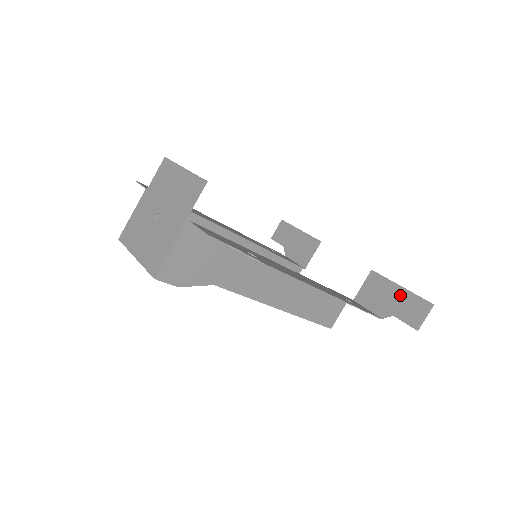
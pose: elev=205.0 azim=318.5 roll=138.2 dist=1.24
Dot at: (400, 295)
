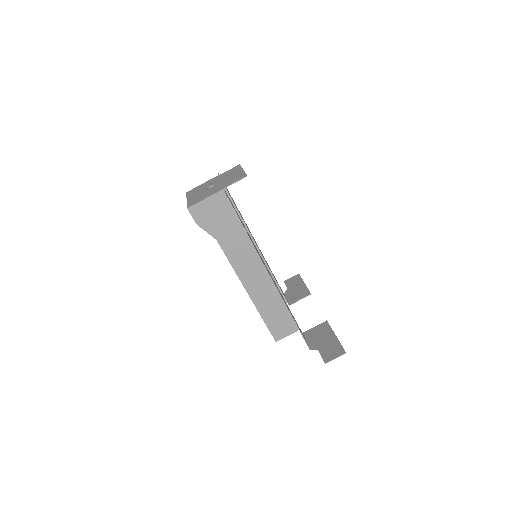
Dot at: (331, 340)
